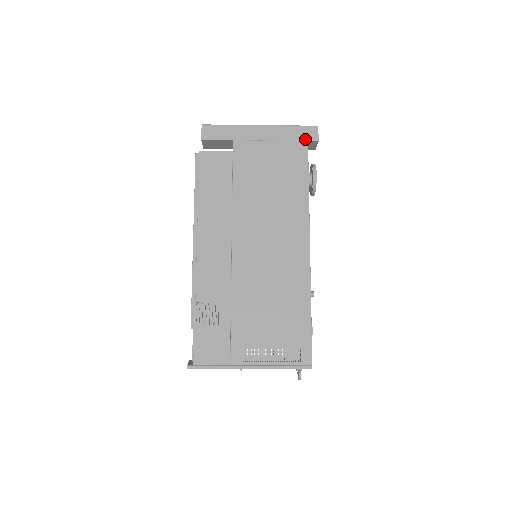
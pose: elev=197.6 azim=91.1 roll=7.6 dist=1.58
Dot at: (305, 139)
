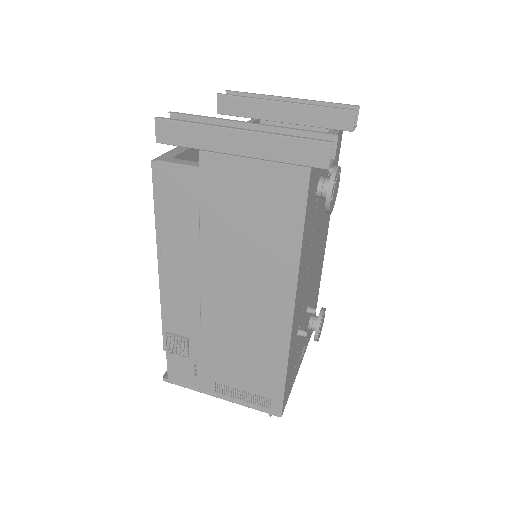
Dot at: (307, 163)
